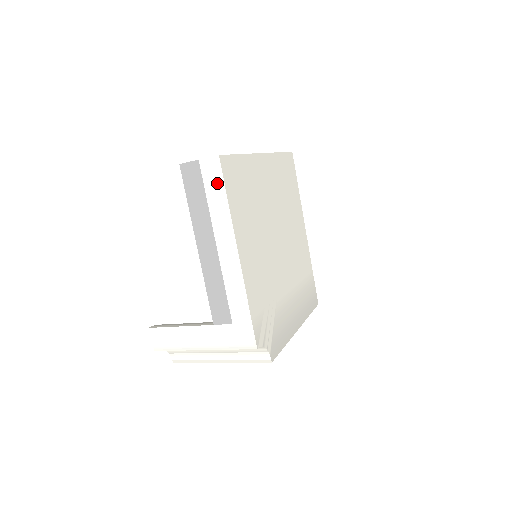
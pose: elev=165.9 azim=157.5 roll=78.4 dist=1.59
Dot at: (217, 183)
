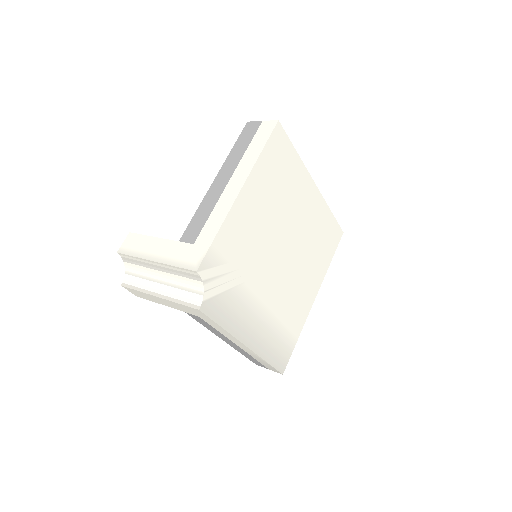
Dot at: (264, 137)
